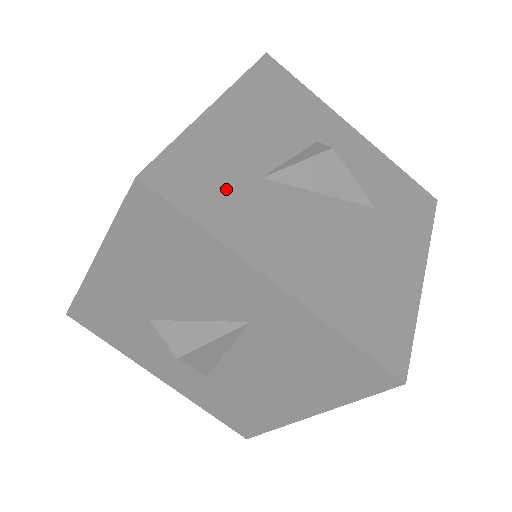
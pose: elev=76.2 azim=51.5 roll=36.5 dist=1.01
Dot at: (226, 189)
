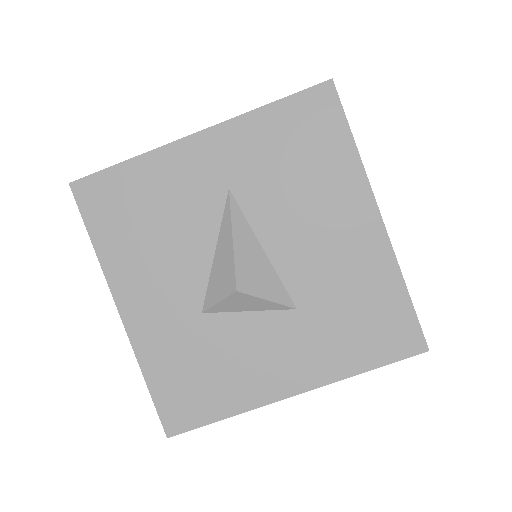
Dot at: occluded
